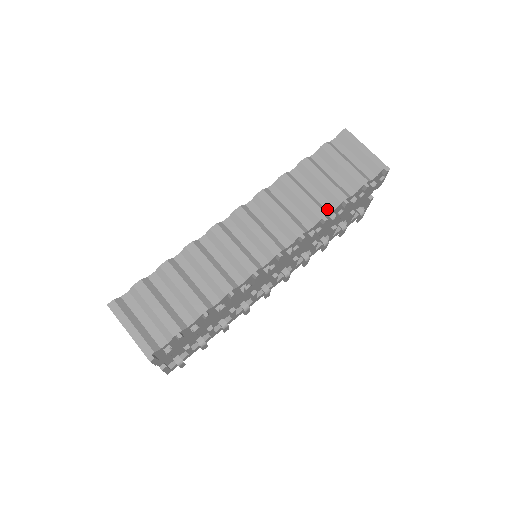
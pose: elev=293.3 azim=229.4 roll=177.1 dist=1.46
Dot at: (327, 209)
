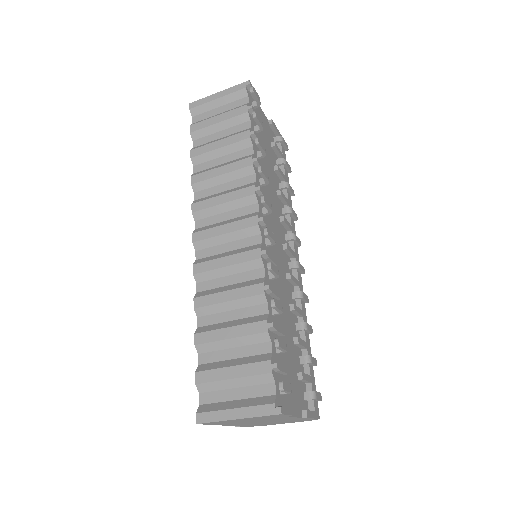
Dot at: (248, 155)
